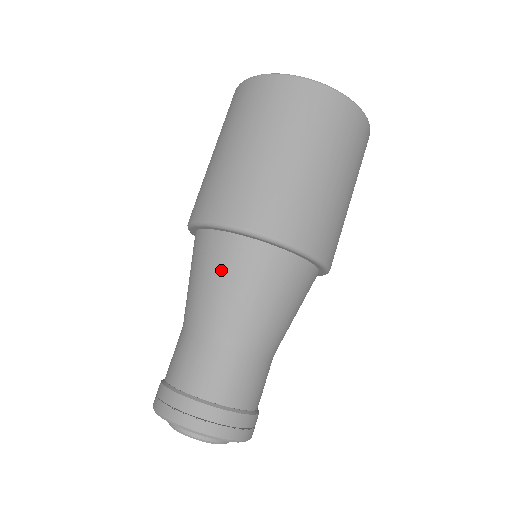
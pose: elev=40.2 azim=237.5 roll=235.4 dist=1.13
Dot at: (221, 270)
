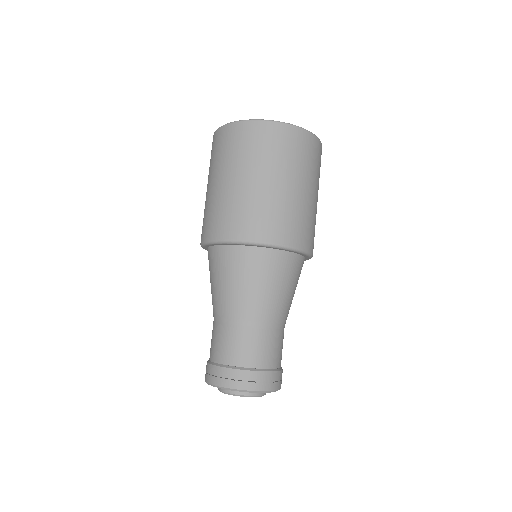
Dot at: (221, 273)
